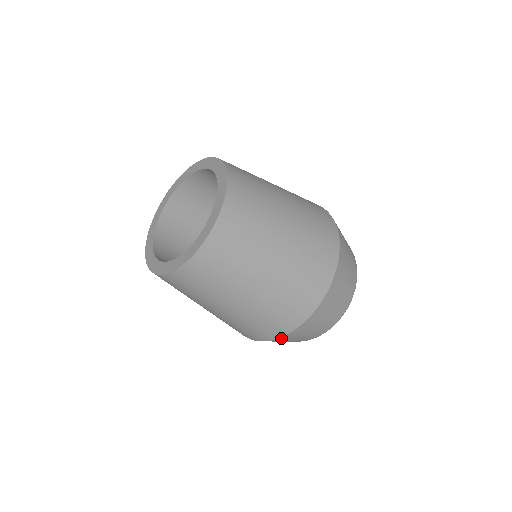
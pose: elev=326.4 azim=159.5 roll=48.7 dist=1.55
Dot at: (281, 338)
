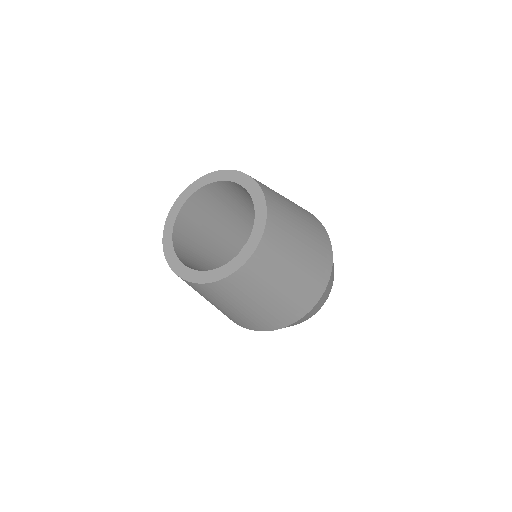
Dot at: (277, 329)
